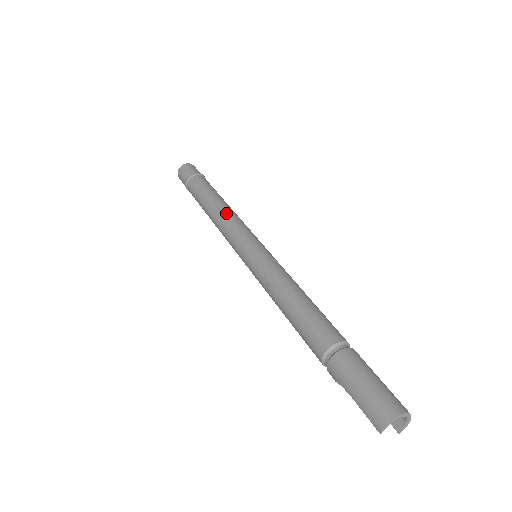
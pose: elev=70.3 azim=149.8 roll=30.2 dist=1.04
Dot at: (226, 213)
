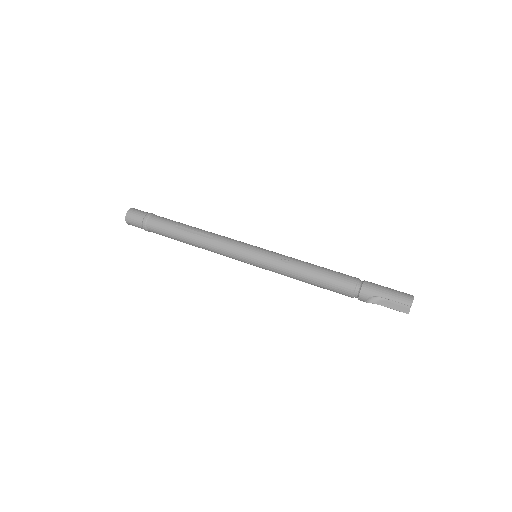
Dot at: (213, 233)
